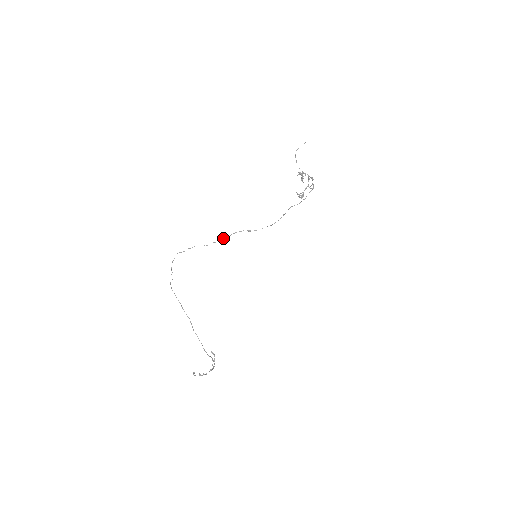
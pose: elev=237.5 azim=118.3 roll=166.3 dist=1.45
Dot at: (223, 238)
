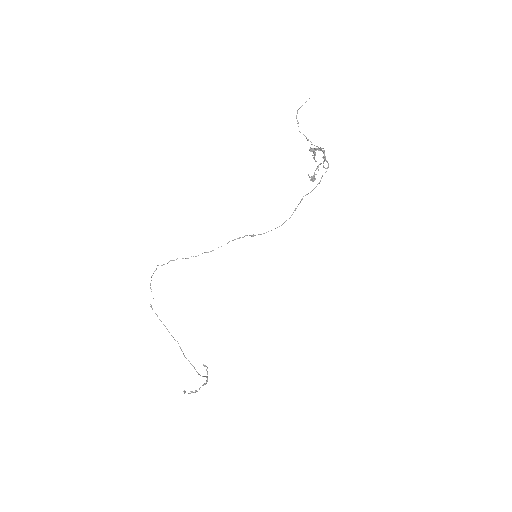
Dot at: (218, 247)
